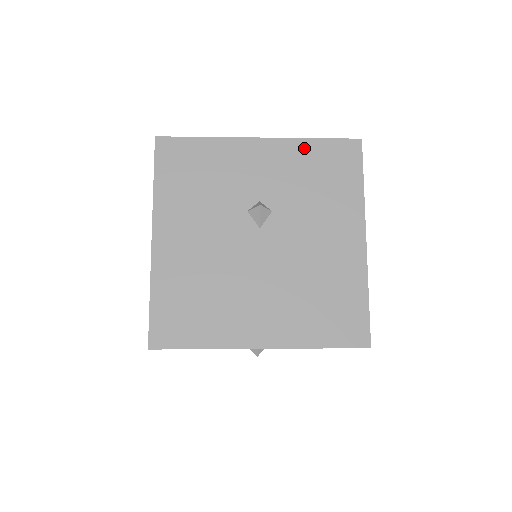
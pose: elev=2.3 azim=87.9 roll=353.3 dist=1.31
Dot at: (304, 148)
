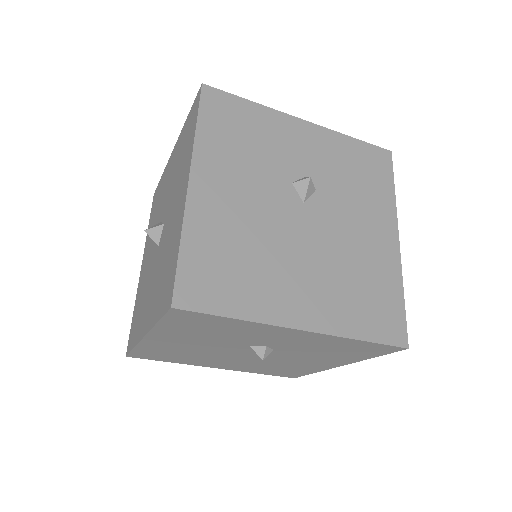
Dot at: (344, 143)
